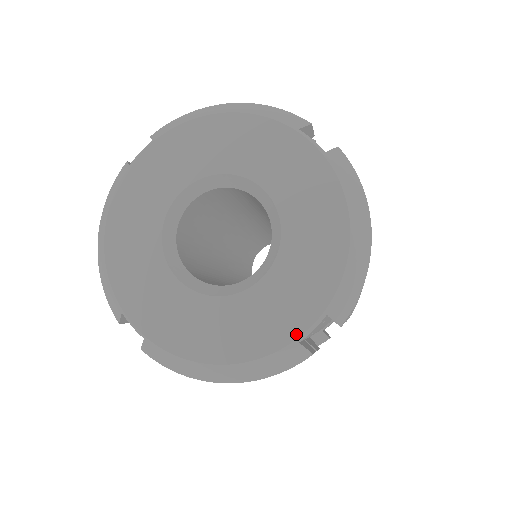
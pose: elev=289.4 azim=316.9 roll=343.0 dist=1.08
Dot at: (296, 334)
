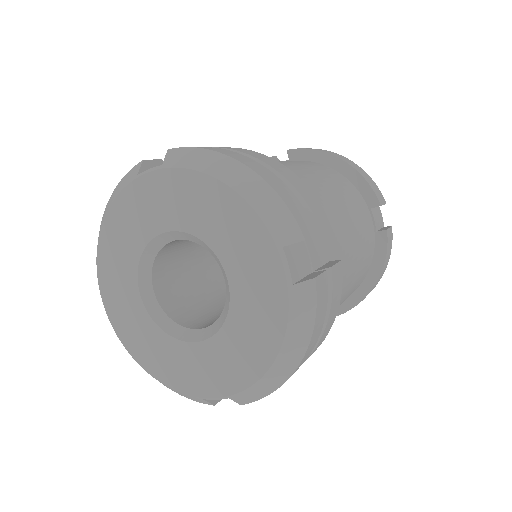
Dot at: (202, 394)
